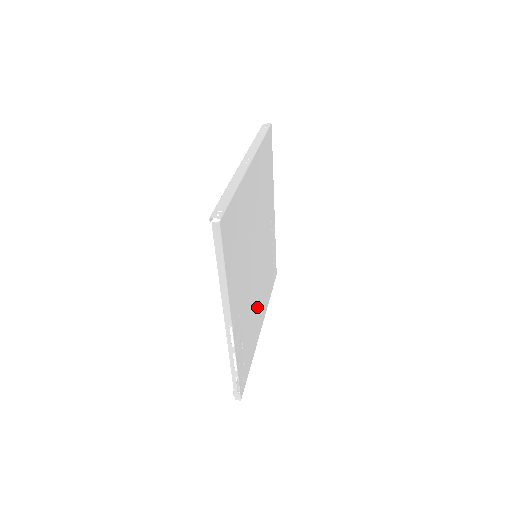
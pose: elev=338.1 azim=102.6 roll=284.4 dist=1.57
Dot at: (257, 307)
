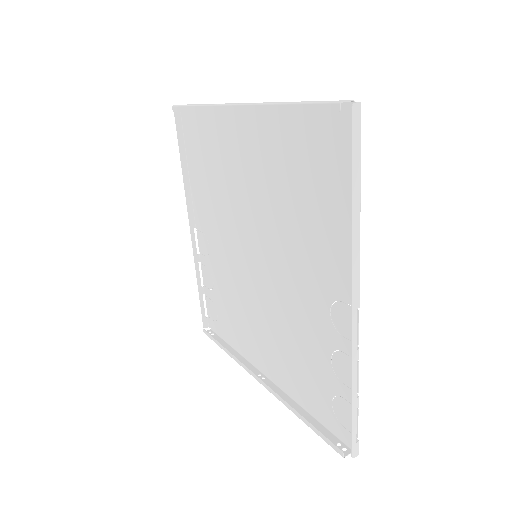
Dot at: (272, 335)
